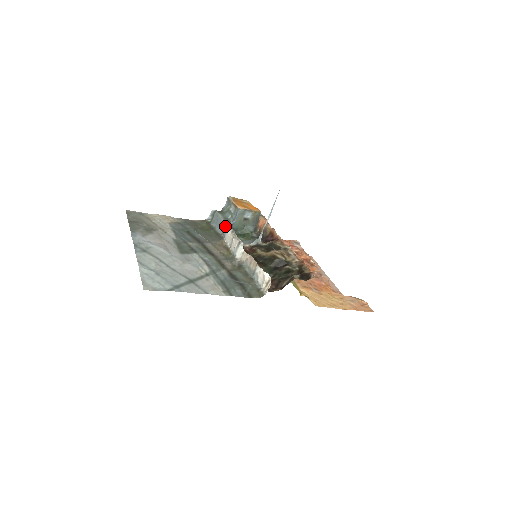
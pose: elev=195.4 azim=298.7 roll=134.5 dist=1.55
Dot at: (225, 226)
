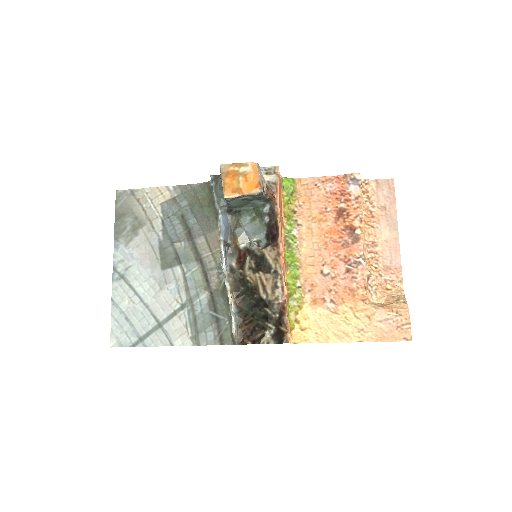
Dot at: occluded
